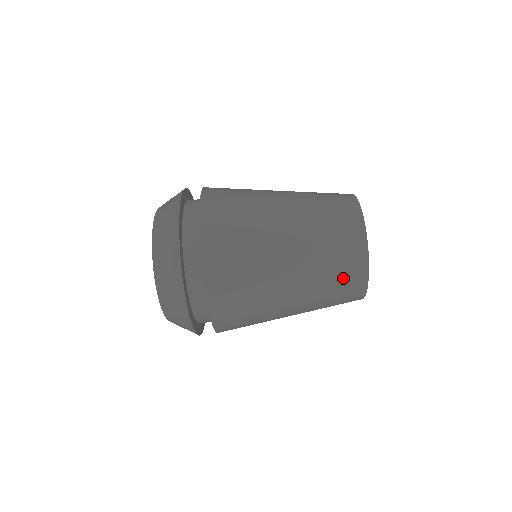
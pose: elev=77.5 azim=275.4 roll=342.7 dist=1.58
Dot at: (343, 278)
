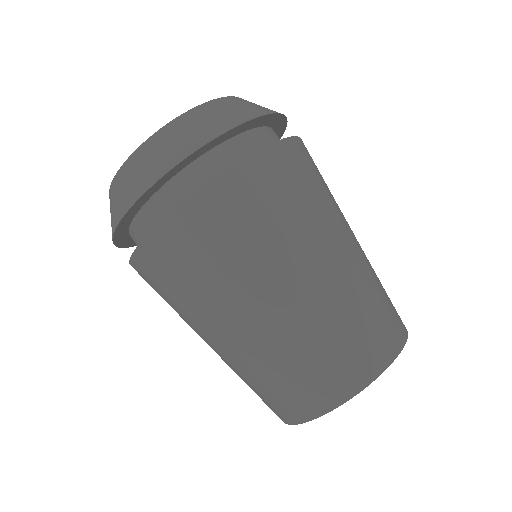
Dot at: (263, 397)
